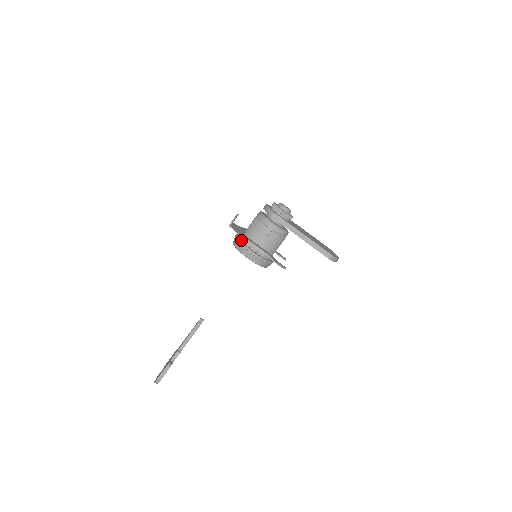
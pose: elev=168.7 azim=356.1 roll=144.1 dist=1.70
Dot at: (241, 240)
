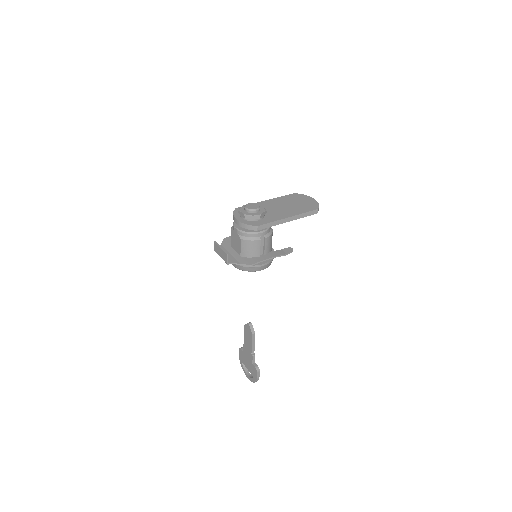
Dot at: occluded
